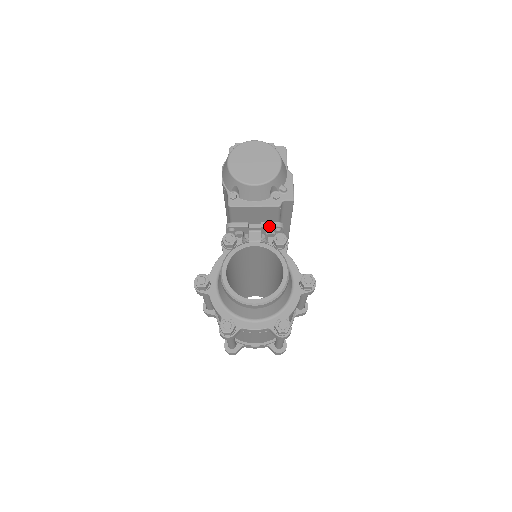
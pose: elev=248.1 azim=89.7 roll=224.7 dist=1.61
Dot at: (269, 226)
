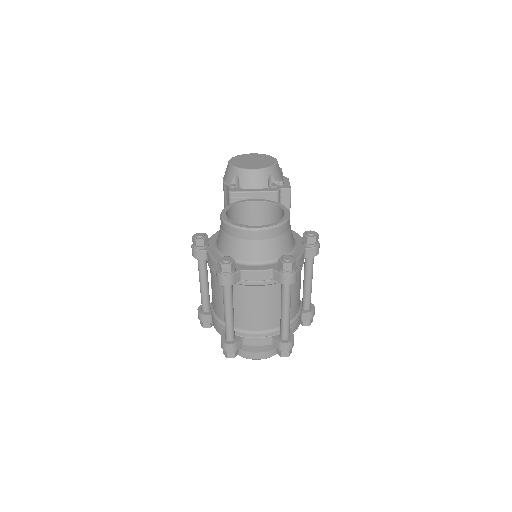
Dot at: occluded
